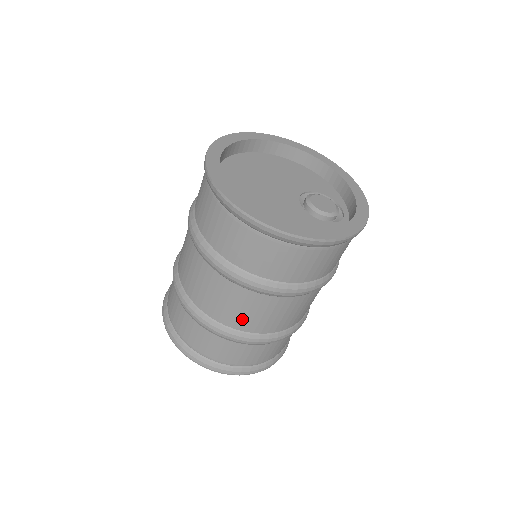
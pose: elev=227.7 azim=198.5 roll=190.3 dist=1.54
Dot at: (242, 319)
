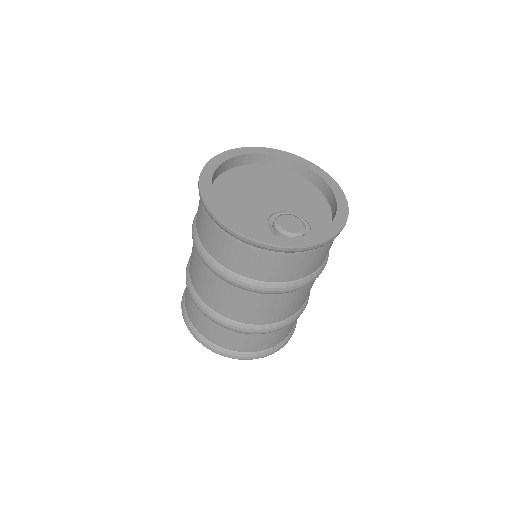
Dot at: (196, 280)
